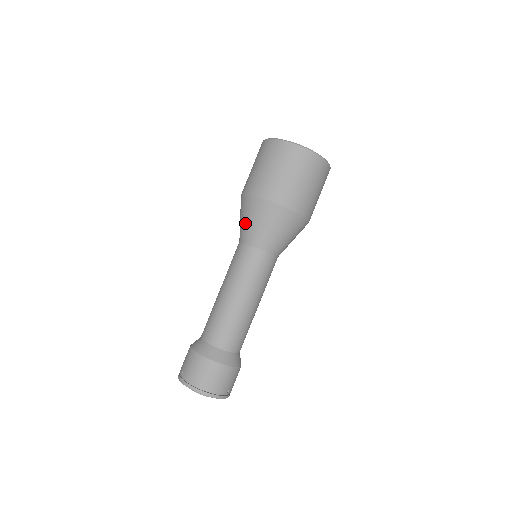
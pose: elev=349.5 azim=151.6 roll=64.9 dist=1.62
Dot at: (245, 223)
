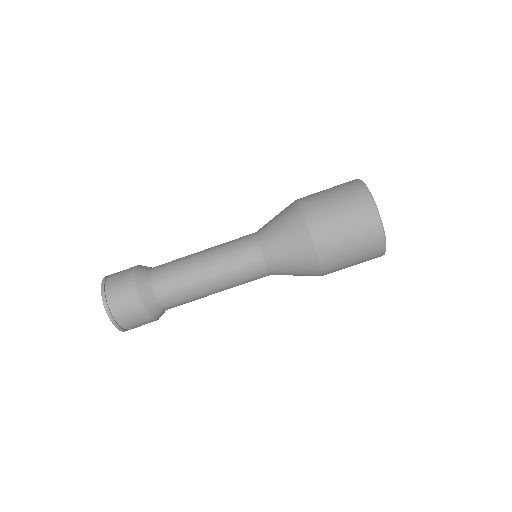
Dot at: (275, 228)
